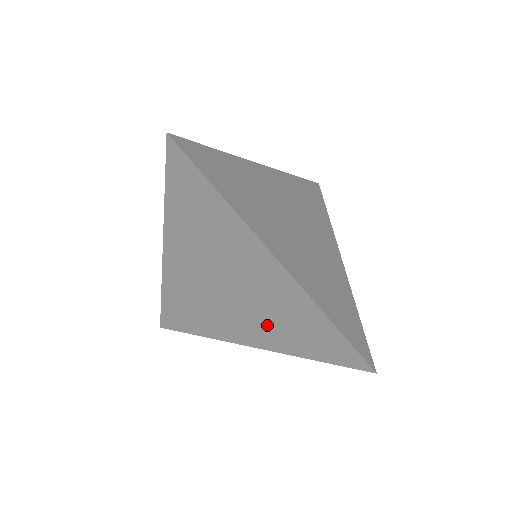
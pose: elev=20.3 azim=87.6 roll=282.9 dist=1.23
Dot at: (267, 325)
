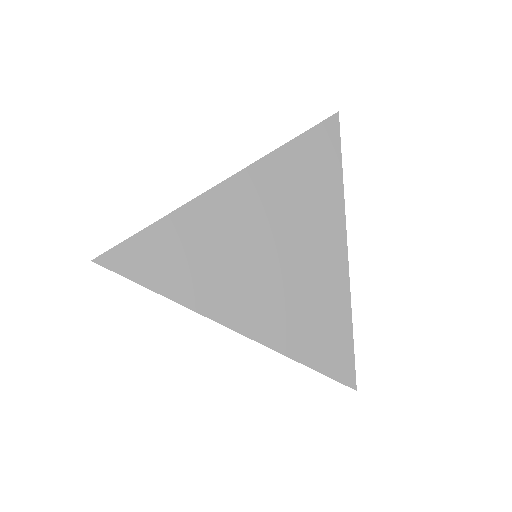
Dot at: occluded
